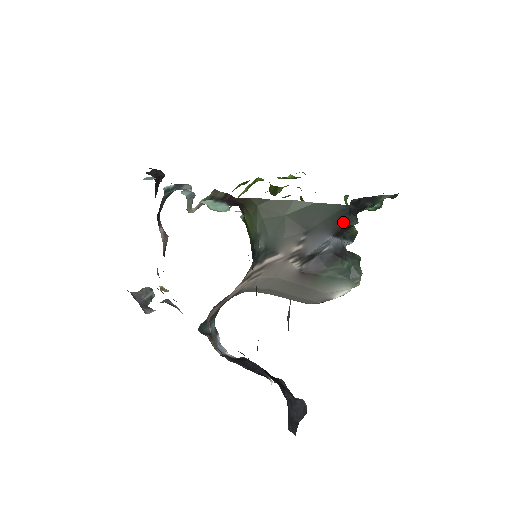
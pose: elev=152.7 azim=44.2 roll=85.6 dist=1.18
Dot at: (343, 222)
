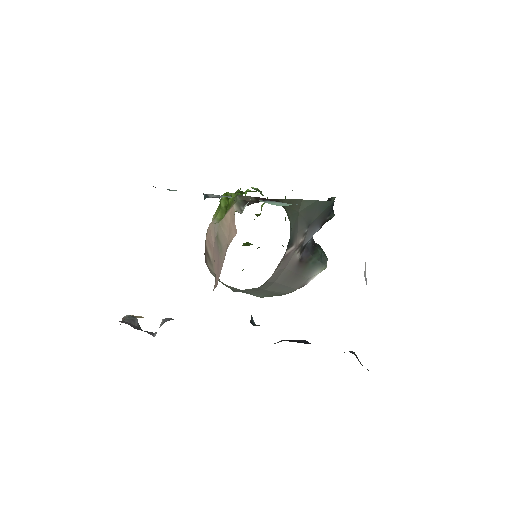
Dot at: (328, 215)
